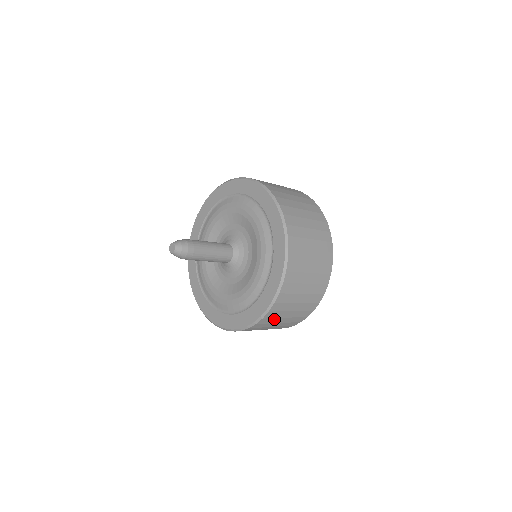
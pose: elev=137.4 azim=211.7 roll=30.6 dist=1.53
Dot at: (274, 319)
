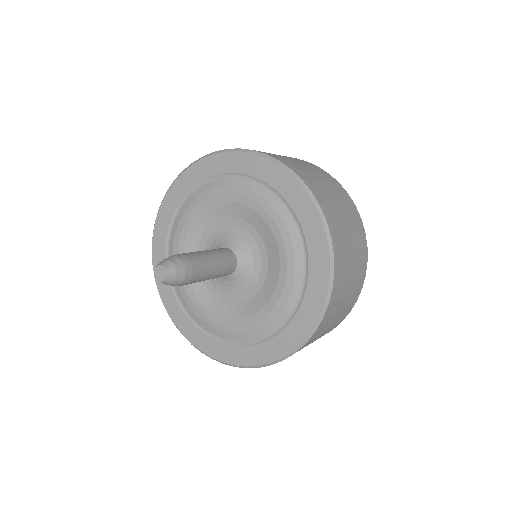
Dot at: (341, 288)
